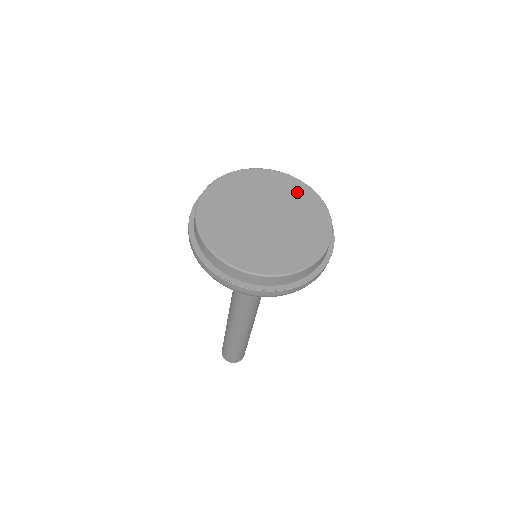
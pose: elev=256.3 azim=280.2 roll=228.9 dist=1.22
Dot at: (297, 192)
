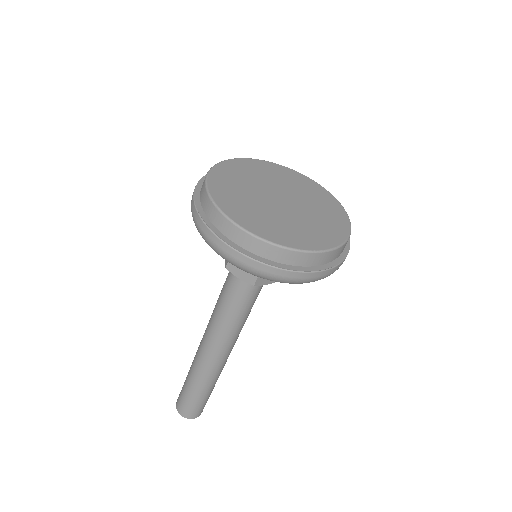
Dot at: (334, 217)
